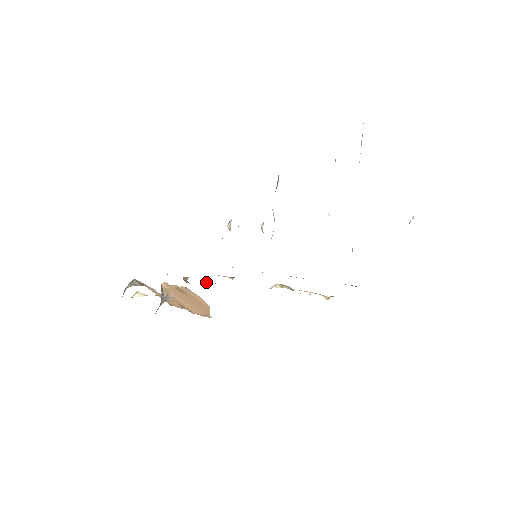
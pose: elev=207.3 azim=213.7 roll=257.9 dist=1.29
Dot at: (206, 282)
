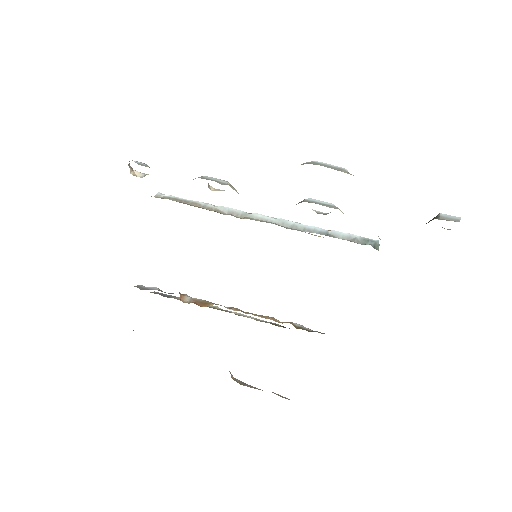
Dot at: occluded
